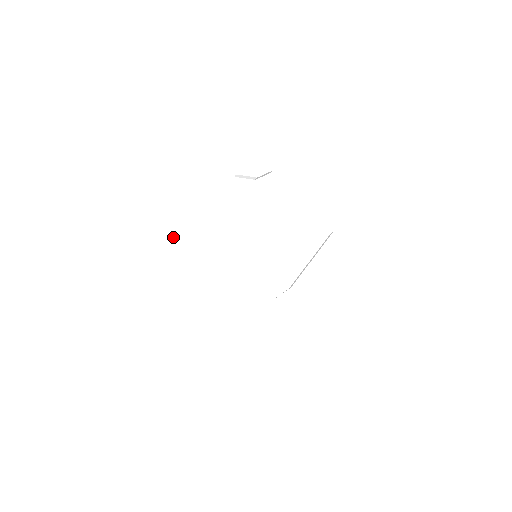
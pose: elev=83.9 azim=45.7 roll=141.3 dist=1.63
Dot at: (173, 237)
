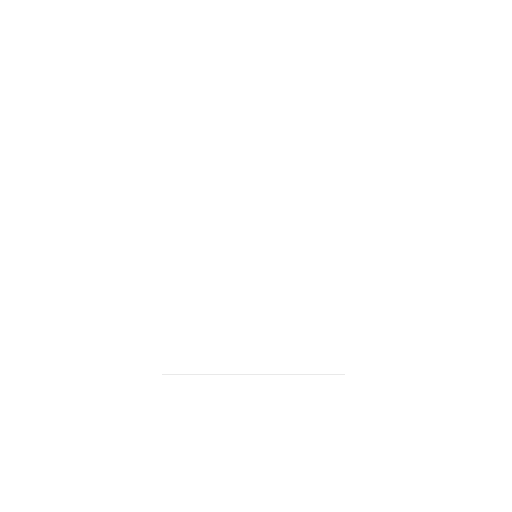
Dot at: (204, 162)
